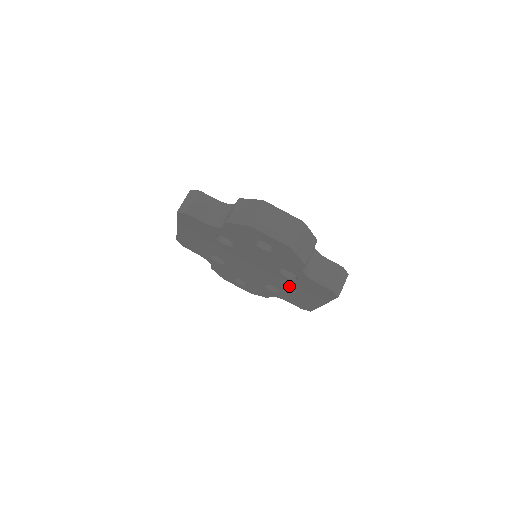
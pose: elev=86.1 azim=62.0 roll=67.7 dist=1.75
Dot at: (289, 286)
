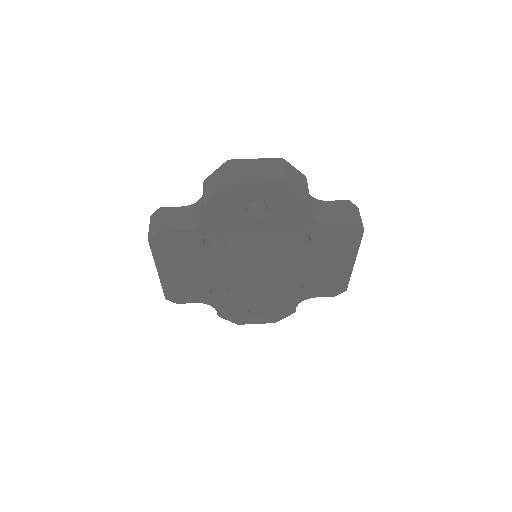
Dot at: (308, 264)
